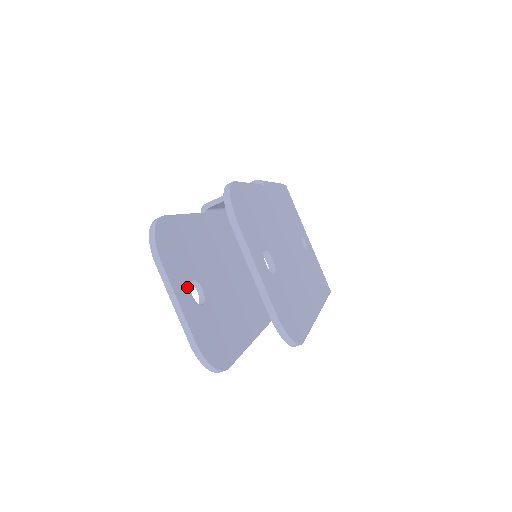
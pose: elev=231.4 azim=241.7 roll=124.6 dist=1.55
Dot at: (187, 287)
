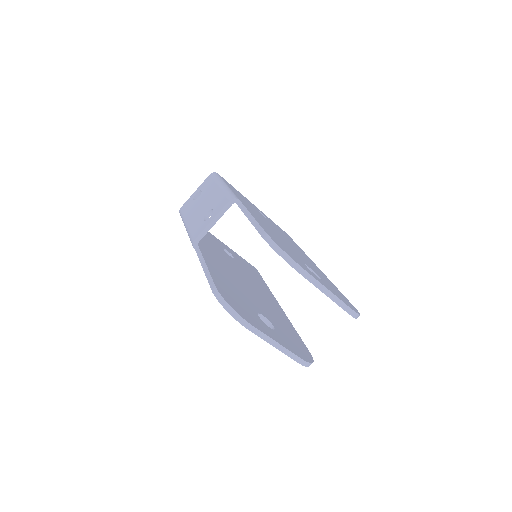
Dot at: (265, 326)
